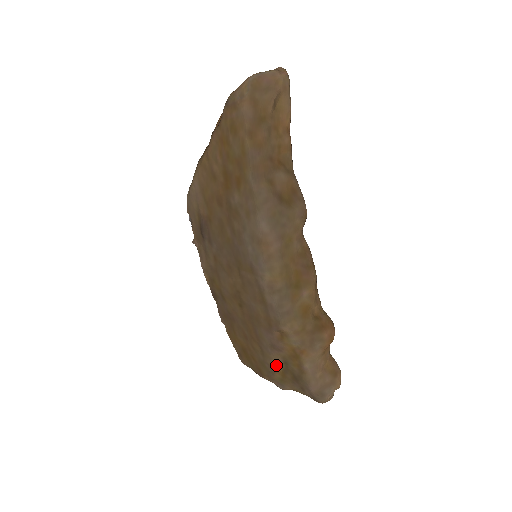
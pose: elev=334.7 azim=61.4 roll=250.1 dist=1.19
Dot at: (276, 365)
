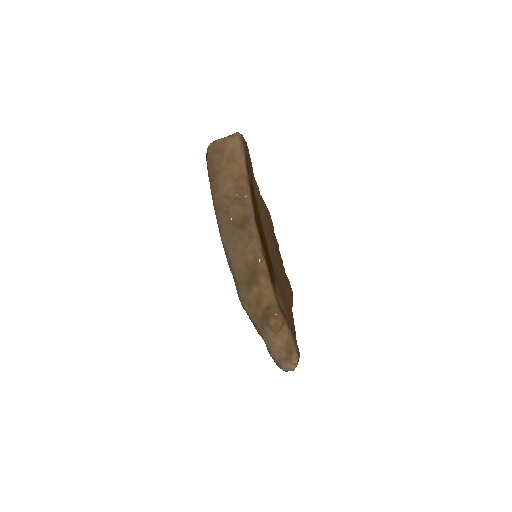
Dot at: occluded
